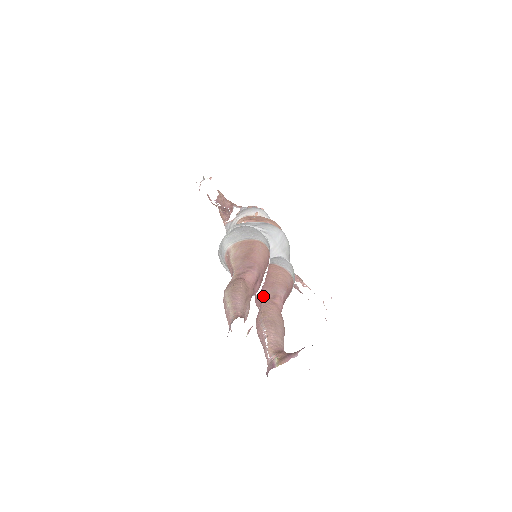
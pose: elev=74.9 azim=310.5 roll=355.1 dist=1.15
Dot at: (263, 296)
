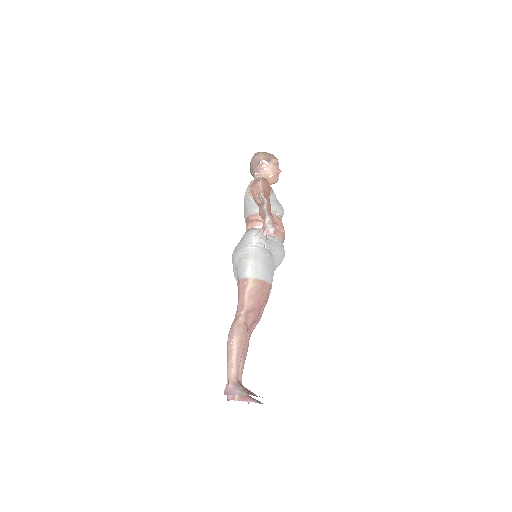
Dot at: occluded
